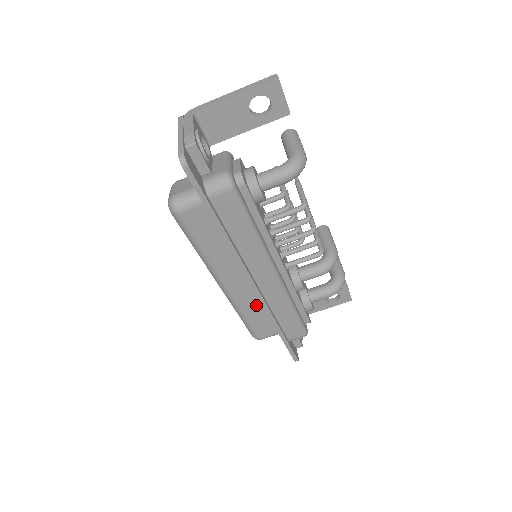
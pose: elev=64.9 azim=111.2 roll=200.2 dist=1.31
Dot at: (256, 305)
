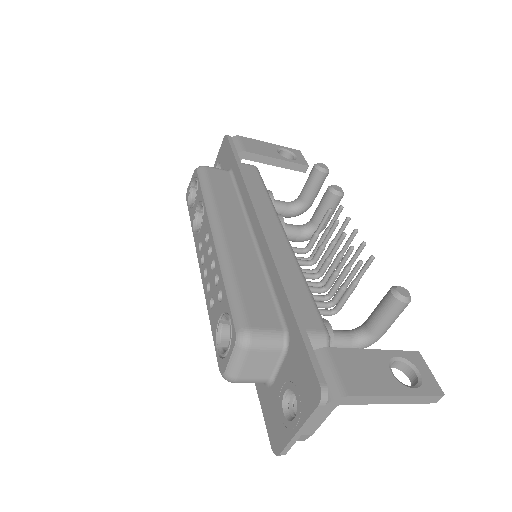
Dot at: occluded
